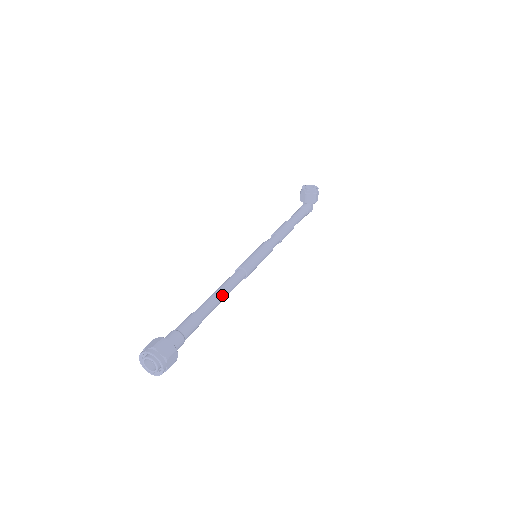
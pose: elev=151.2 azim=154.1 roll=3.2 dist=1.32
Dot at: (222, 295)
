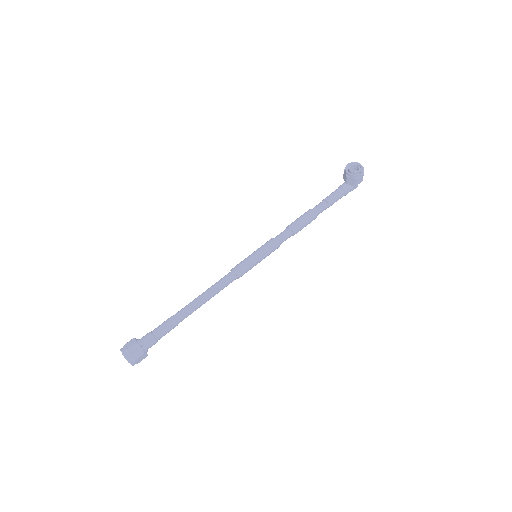
Dot at: (204, 301)
